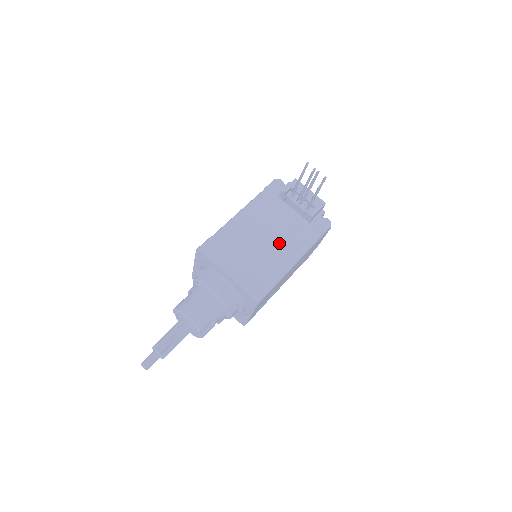
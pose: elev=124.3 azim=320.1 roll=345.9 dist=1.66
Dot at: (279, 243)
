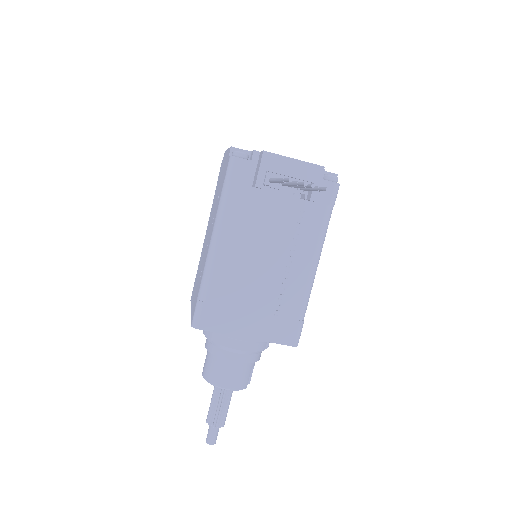
Dot at: (286, 257)
